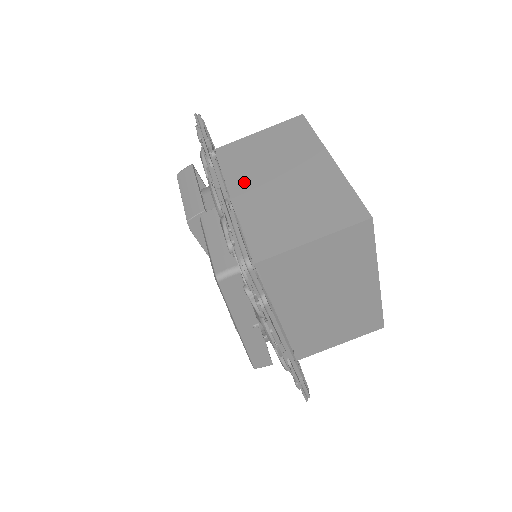
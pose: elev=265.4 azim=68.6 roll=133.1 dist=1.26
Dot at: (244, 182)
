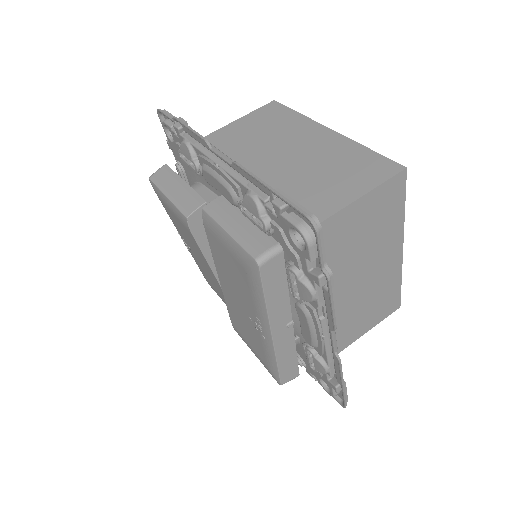
Dot at: occluded
